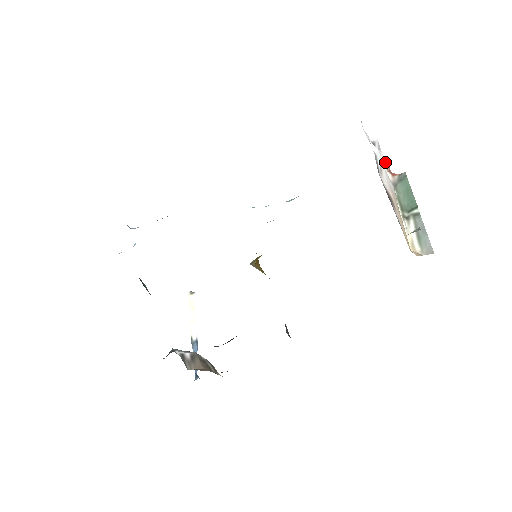
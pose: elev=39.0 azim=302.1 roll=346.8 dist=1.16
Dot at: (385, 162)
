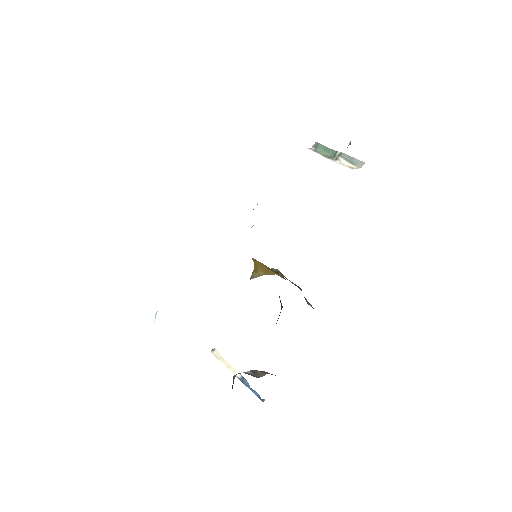
Dot at: occluded
